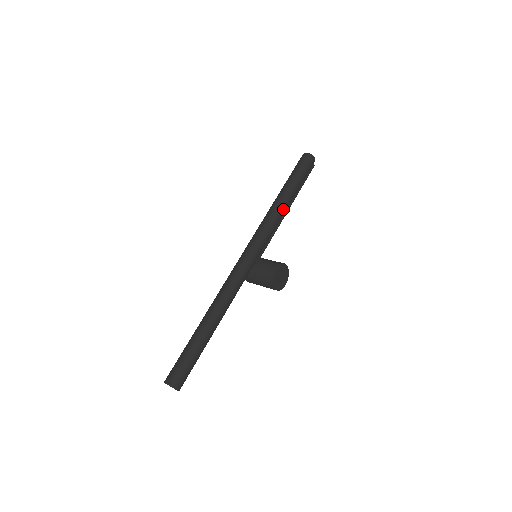
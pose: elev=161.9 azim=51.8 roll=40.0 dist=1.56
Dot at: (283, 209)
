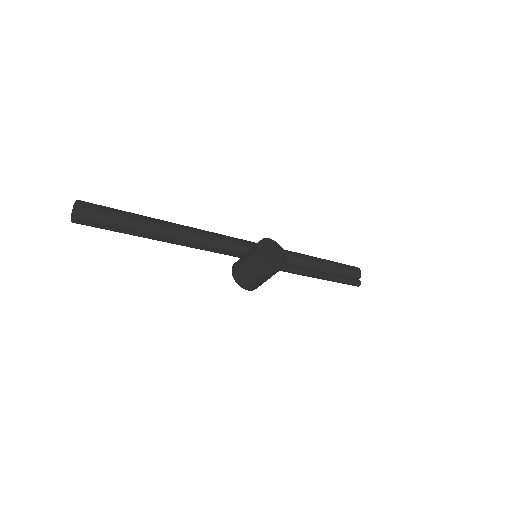
Dot at: (307, 257)
